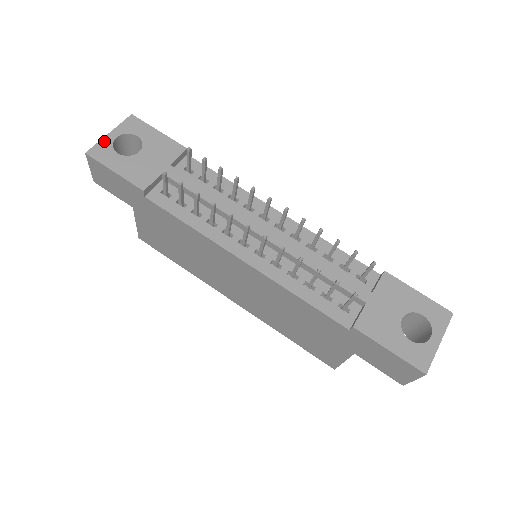
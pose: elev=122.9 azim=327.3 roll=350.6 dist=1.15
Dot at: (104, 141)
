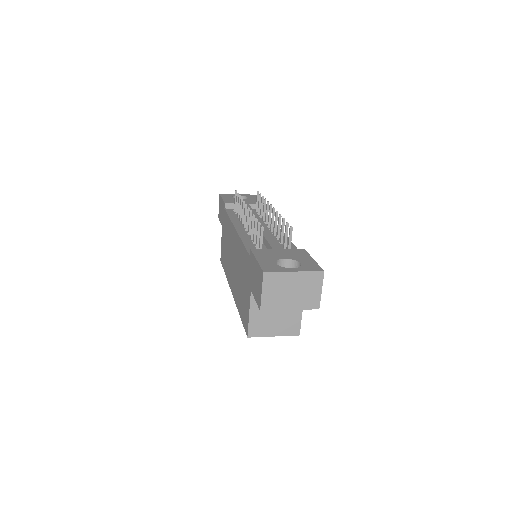
Dot at: (232, 194)
